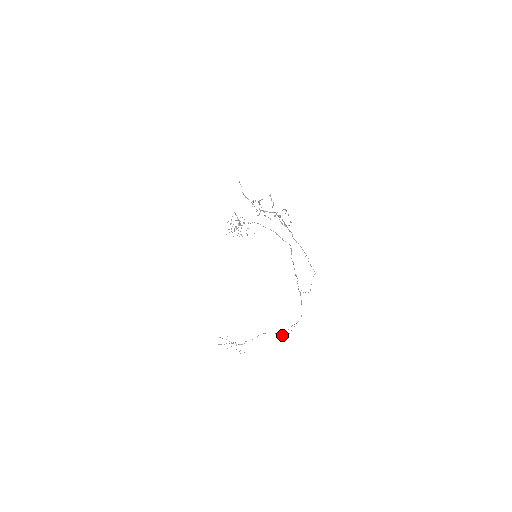
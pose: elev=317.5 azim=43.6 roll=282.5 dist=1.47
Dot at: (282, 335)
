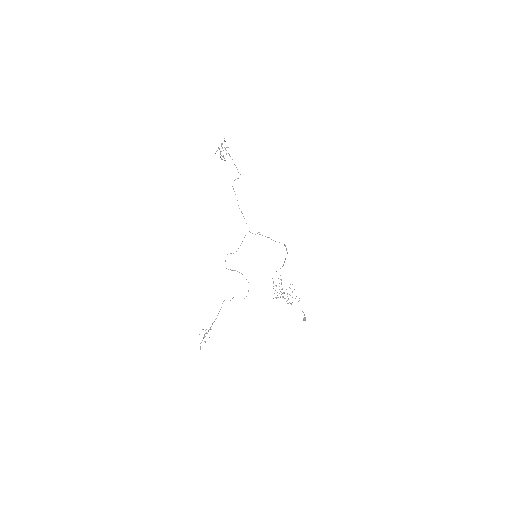
Dot at: occluded
